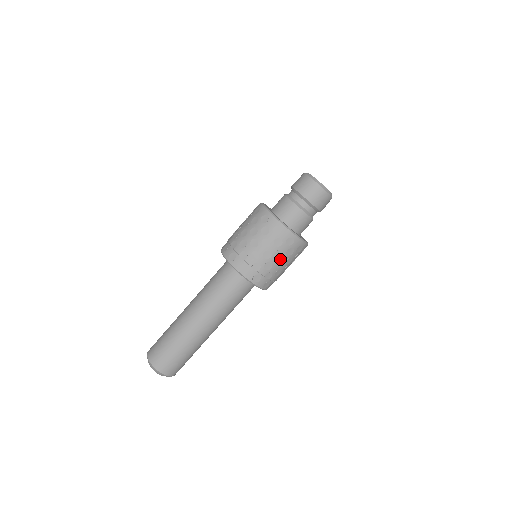
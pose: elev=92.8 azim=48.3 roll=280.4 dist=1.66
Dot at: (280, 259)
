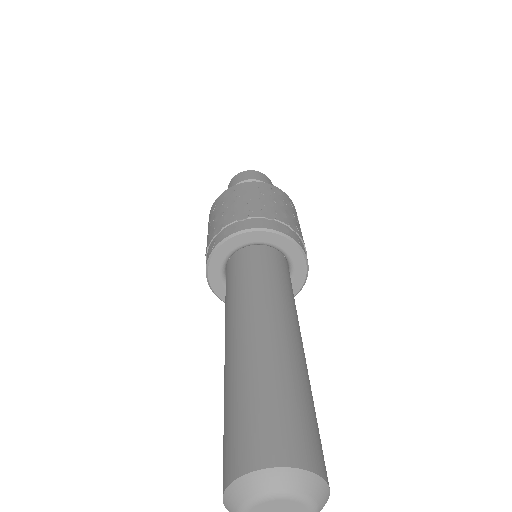
Dot at: (285, 209)
